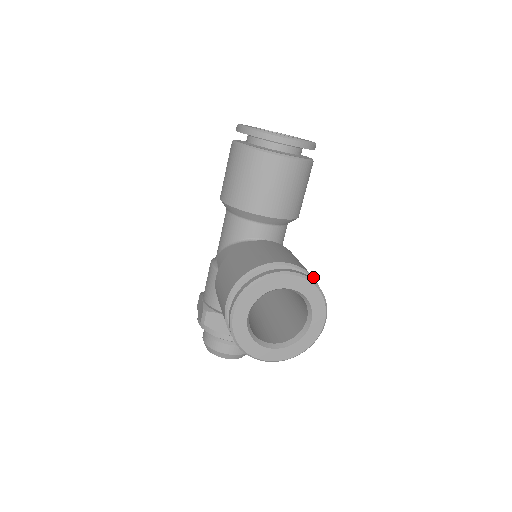
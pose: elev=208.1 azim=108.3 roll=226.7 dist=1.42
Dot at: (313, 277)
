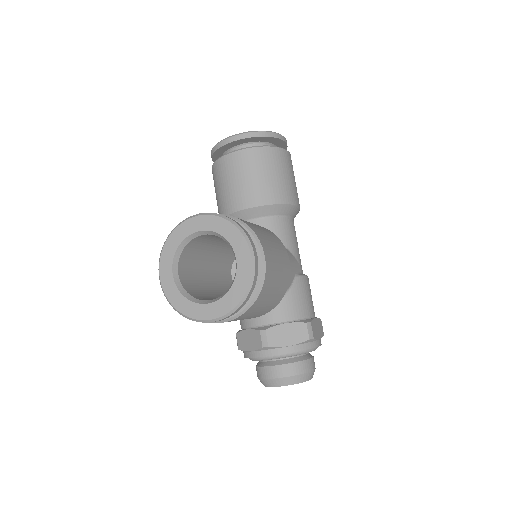
Dot at: (238, 219)
